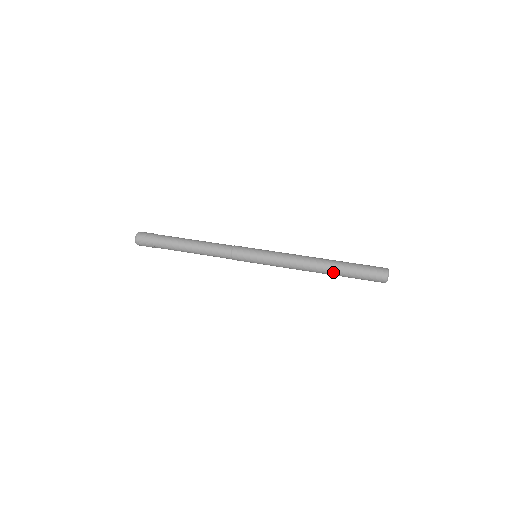
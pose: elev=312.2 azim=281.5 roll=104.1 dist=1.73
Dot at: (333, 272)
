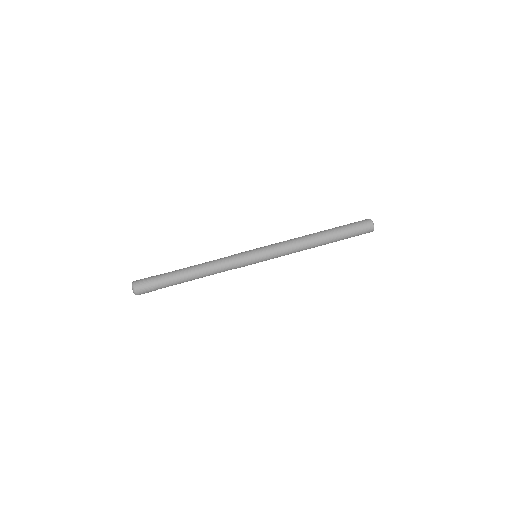
Dot at: (329, 239)
